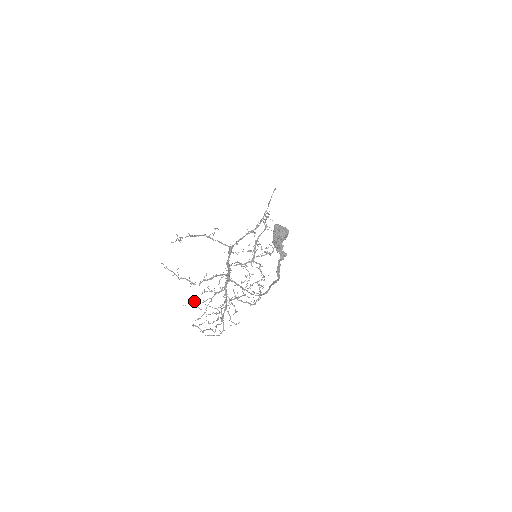
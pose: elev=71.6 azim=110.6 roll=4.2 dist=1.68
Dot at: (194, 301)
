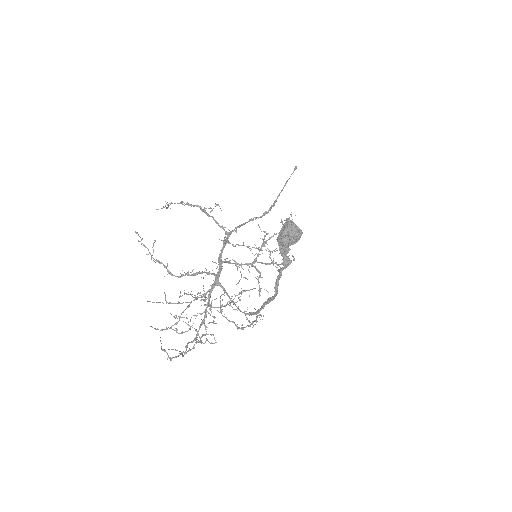
Dot at: (165, 296)
